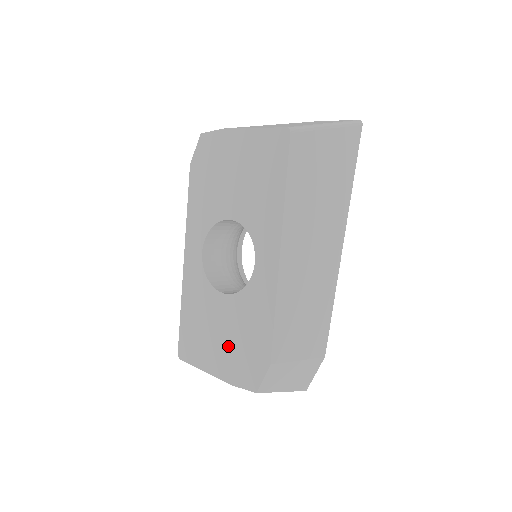
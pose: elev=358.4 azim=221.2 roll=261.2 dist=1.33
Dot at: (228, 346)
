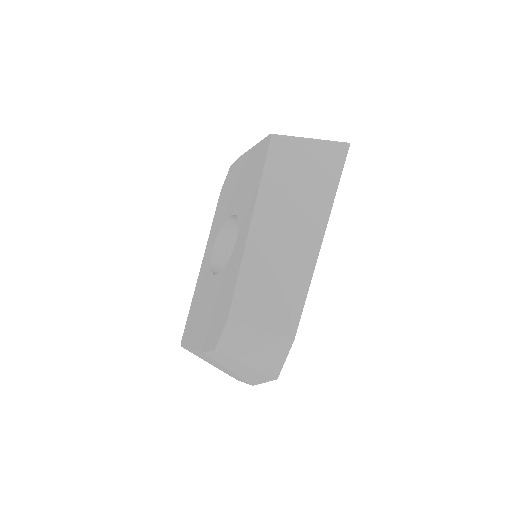
Dot at: (208, 317)
